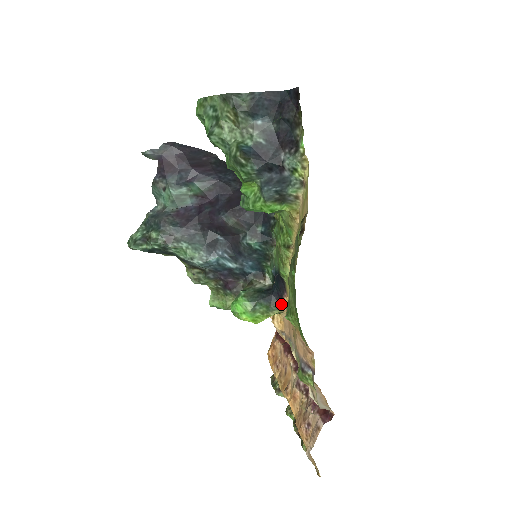
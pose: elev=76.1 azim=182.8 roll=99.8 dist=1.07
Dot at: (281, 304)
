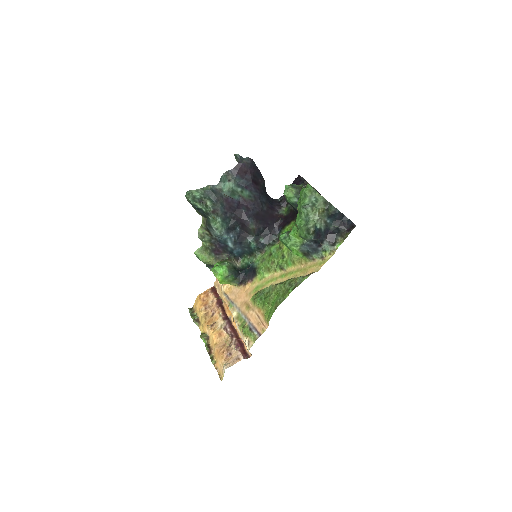
Dot at: (241, 282)
